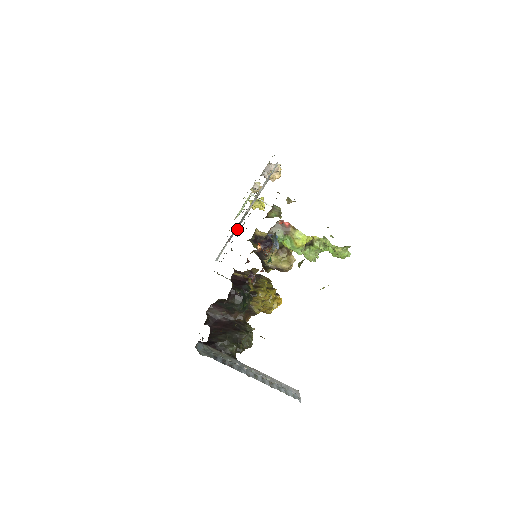
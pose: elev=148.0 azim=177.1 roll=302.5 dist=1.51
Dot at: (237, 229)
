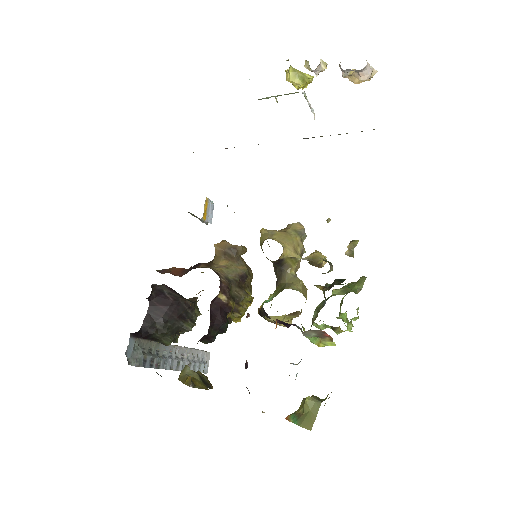
Dot at: occluded
